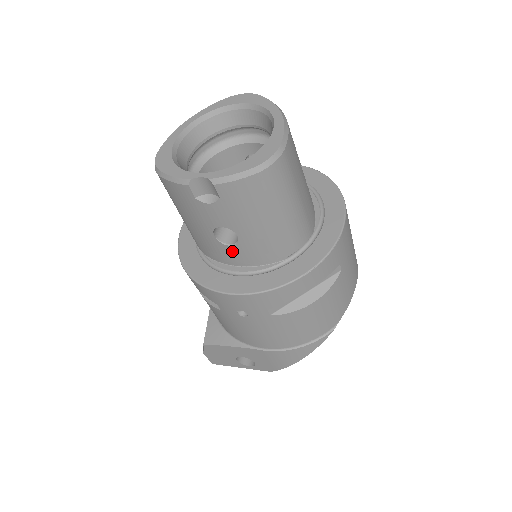
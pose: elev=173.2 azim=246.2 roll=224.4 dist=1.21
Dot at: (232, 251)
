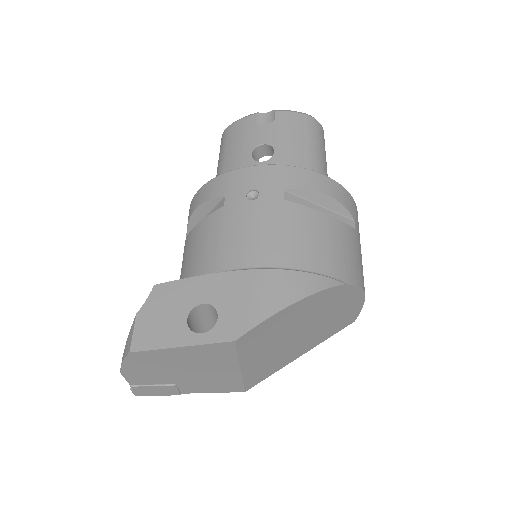
Dot at: occluded
